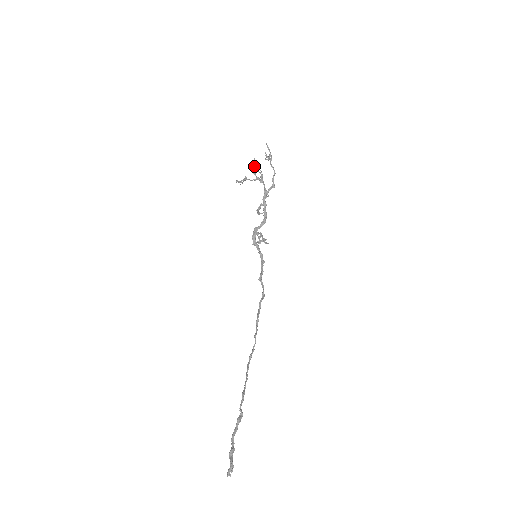
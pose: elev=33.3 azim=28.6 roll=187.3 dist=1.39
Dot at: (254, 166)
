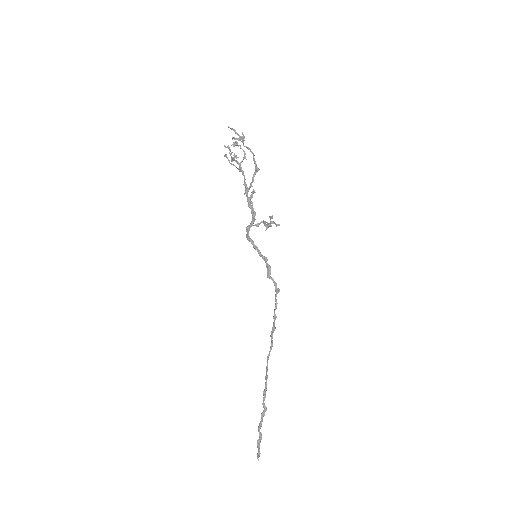
Dot at: (230, 151)
